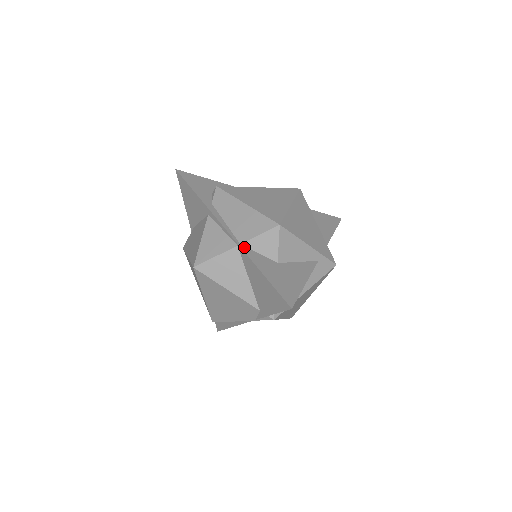
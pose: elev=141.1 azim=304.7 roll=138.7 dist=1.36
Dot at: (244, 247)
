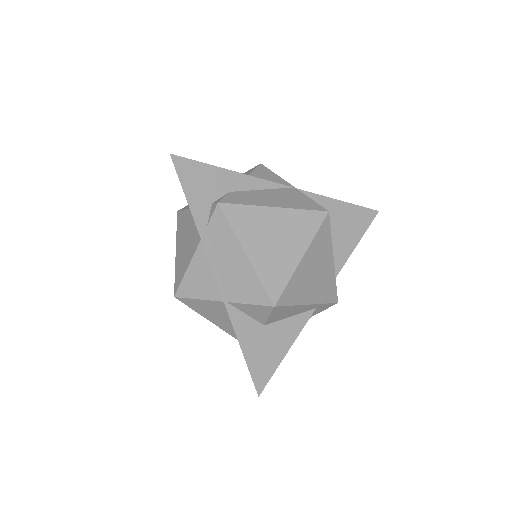
Dot at: (230, 307)
